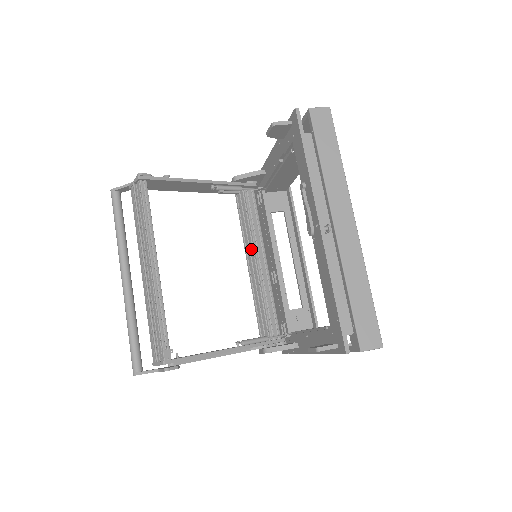
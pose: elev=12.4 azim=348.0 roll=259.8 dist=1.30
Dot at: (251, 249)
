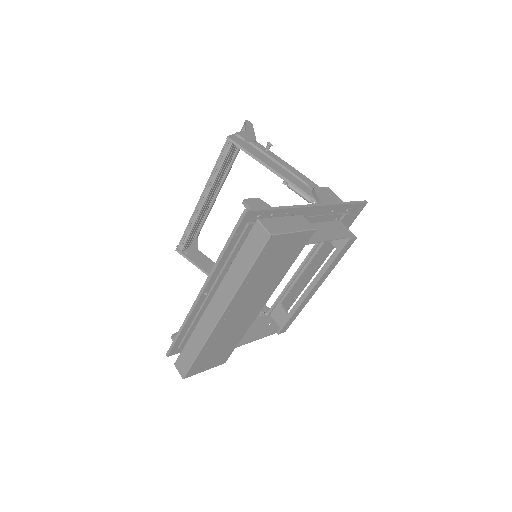
Dot at: occluded
